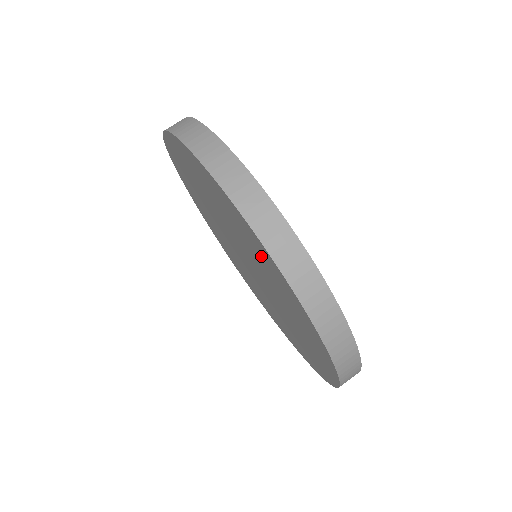
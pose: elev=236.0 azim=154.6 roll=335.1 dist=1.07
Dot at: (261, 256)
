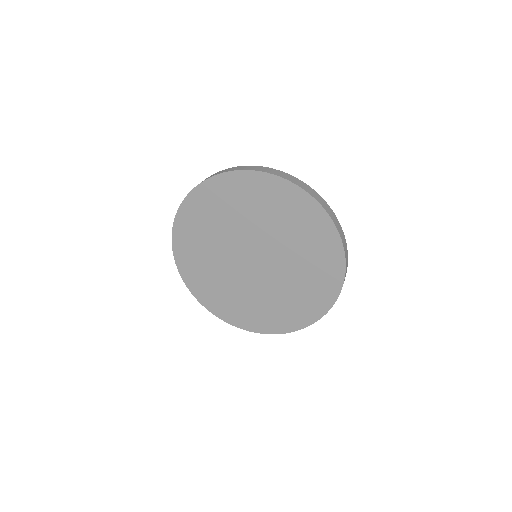
Dot at: (280, 201)
